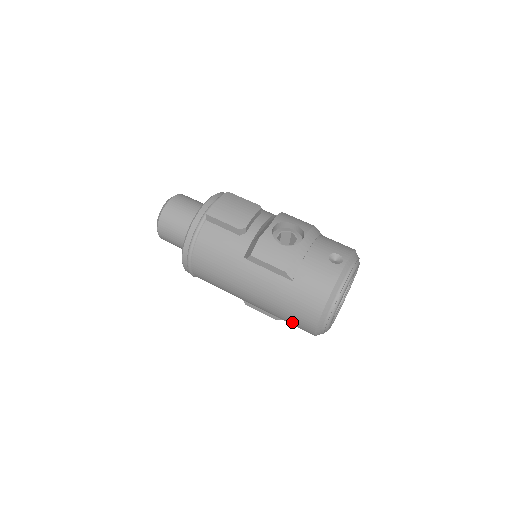
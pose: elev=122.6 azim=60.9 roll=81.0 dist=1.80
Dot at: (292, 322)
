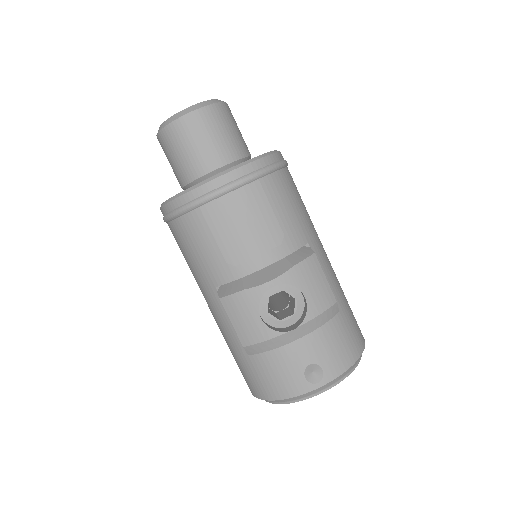
Dot at: occluded
